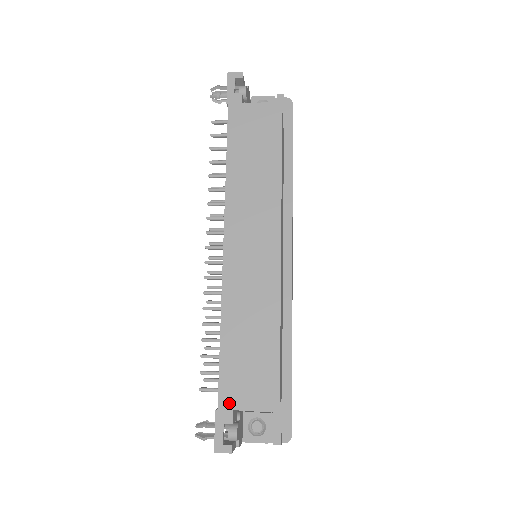
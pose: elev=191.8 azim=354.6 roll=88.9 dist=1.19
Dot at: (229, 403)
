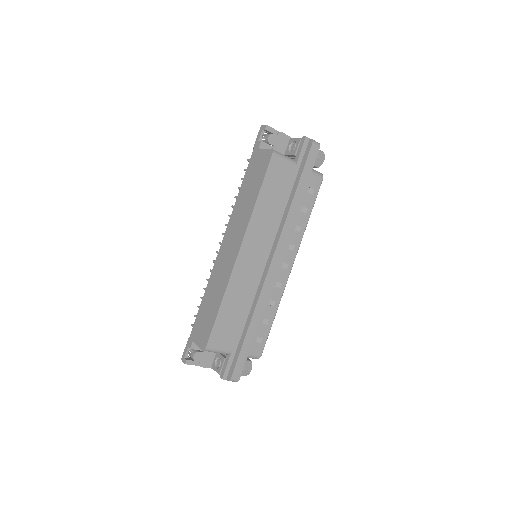
Dot at: (193, 337)
